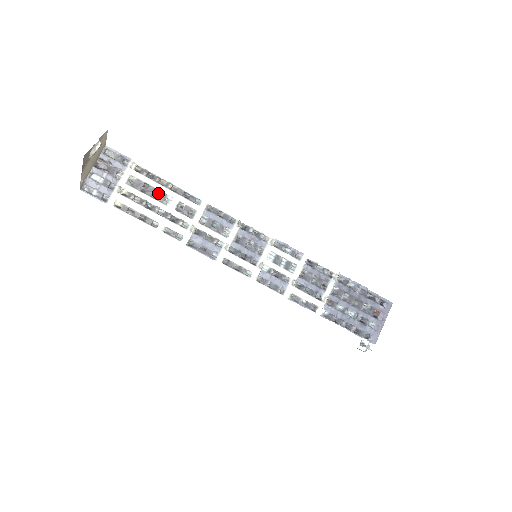
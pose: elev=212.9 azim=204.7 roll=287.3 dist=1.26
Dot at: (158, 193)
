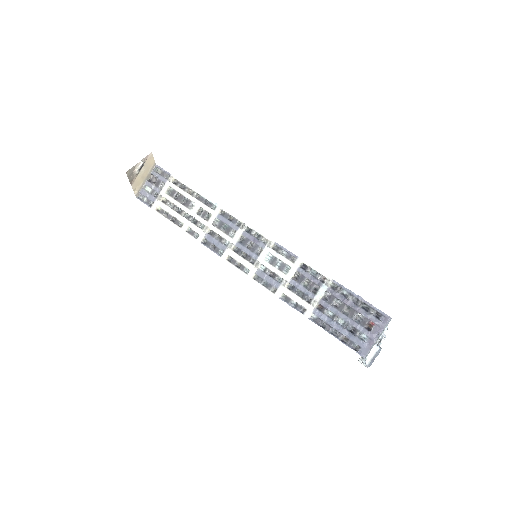
Dot at: (187, 200)
